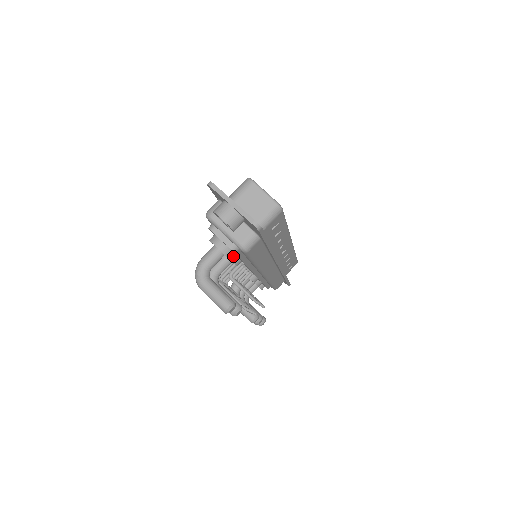
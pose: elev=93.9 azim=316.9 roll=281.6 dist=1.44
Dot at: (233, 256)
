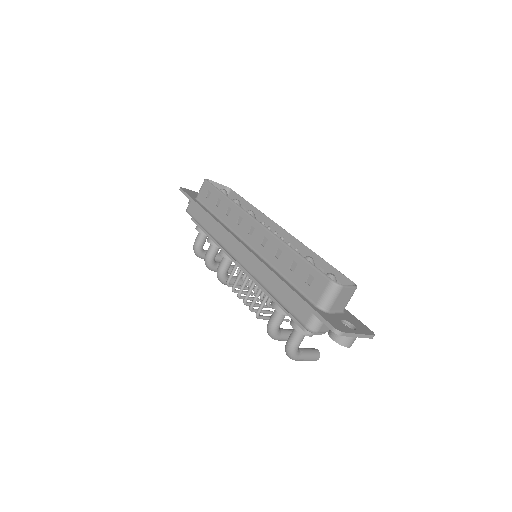
Dot at: occluded
